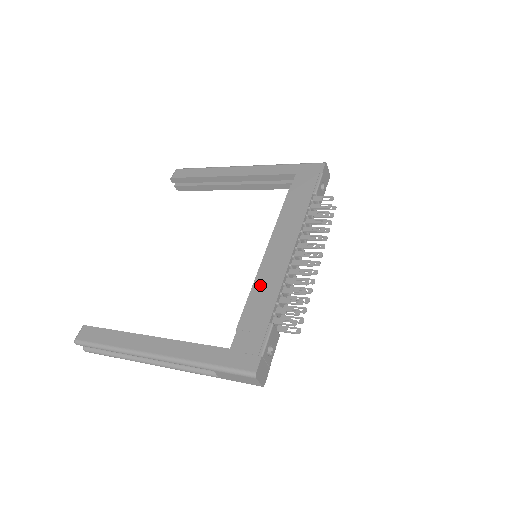
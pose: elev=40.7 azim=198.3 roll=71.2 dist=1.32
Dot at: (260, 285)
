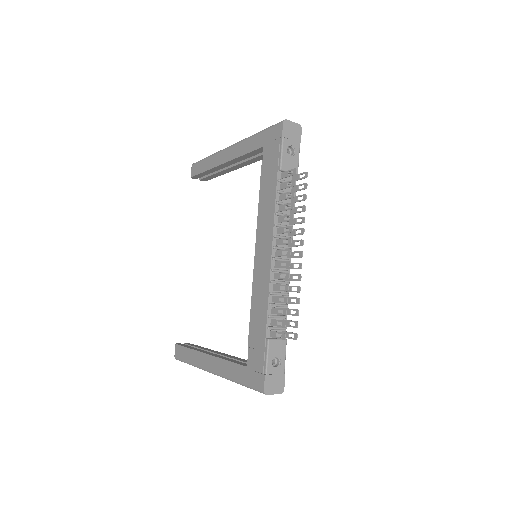
Dot at: (255, 298)
